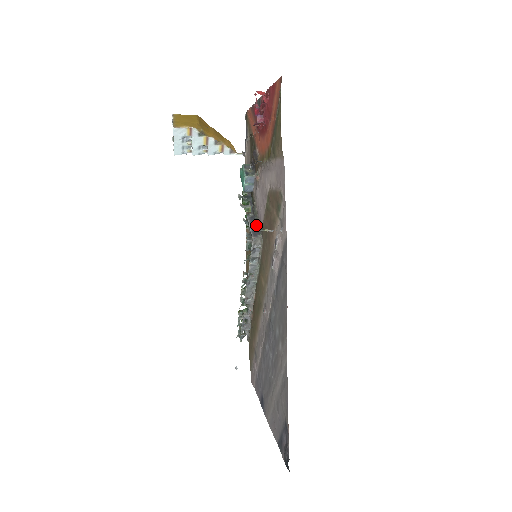
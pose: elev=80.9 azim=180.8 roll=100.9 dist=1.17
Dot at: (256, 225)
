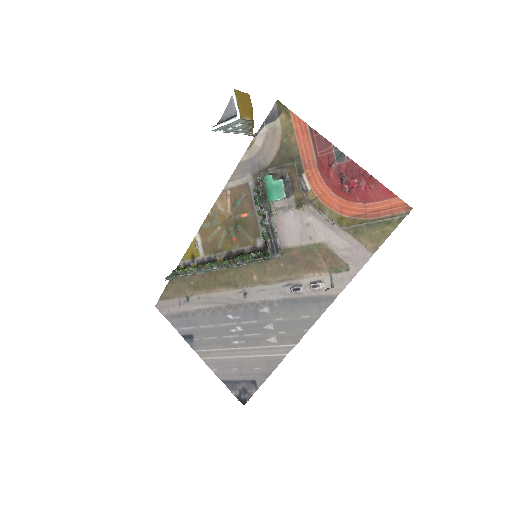
Dot at: (274, 239)
